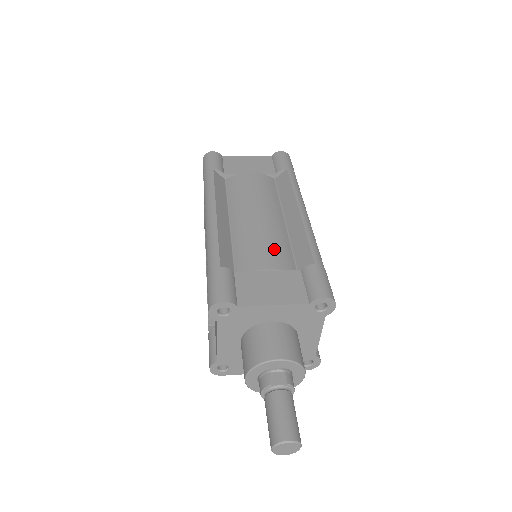
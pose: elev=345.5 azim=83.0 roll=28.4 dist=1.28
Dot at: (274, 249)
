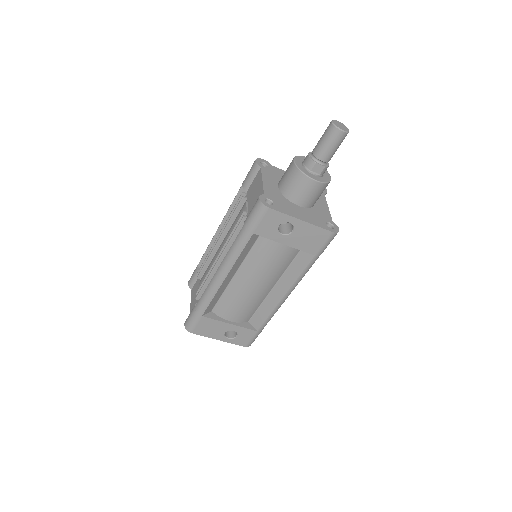
Dot at: occluded
